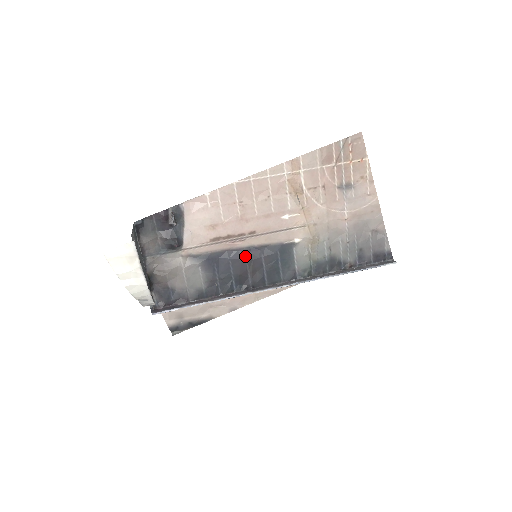
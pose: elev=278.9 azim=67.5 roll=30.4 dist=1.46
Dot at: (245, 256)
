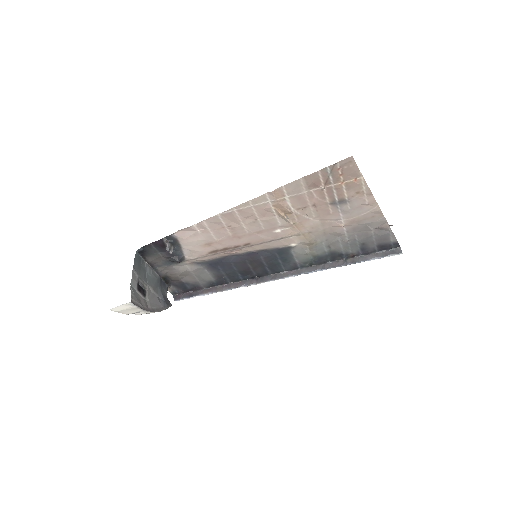
Dot at: (245, 259)
